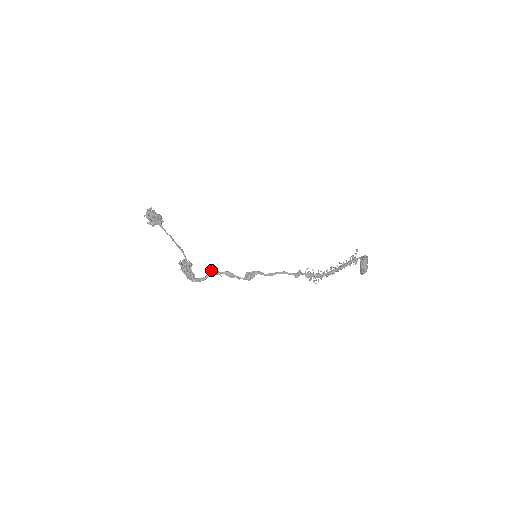
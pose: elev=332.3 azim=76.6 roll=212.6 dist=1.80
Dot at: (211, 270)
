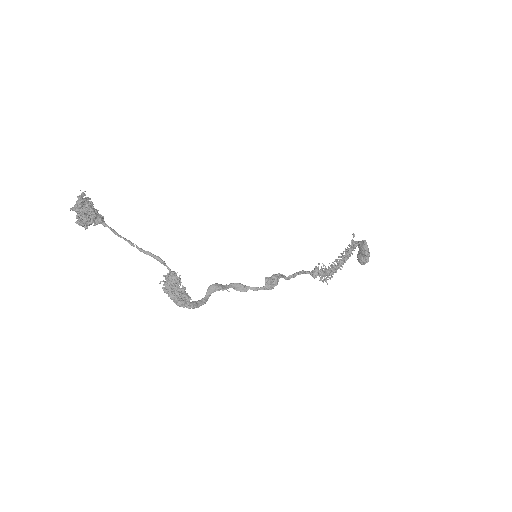
Dot at: (212, 284)
